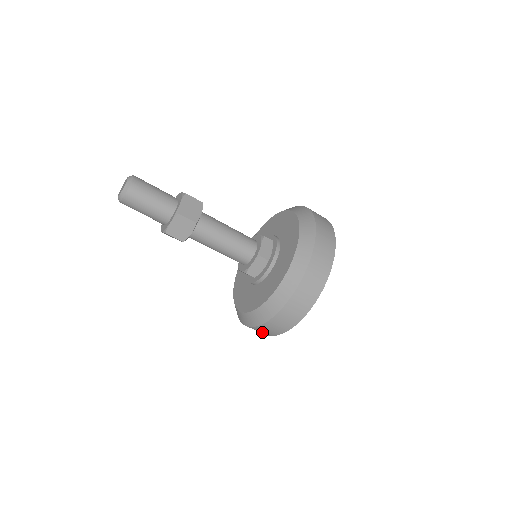
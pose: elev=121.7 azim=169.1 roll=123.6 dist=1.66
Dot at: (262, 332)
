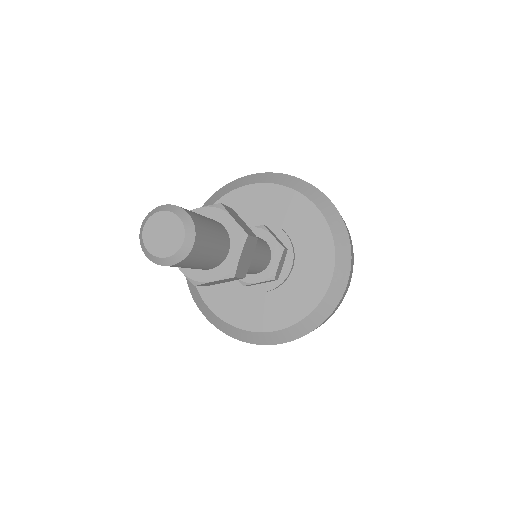
Dot at: occluded
